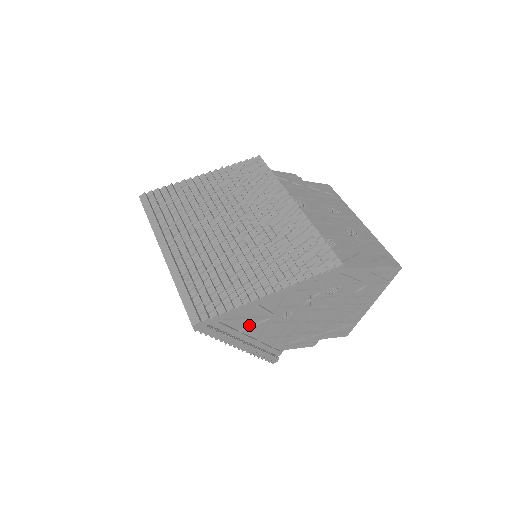
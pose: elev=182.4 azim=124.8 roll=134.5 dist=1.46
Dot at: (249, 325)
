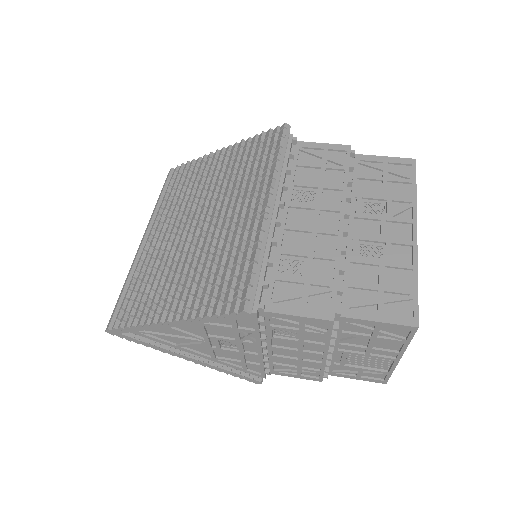
Dot at: (185, 342)
